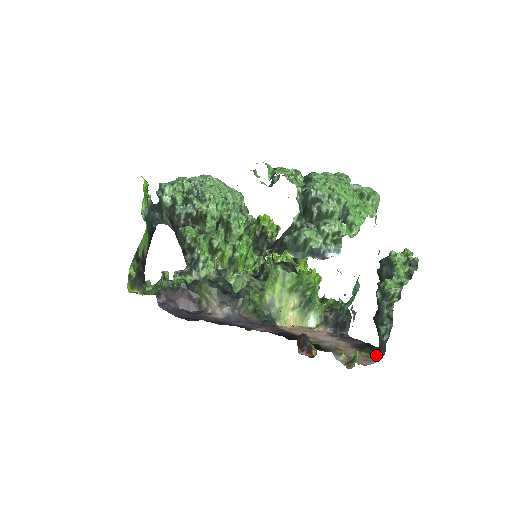
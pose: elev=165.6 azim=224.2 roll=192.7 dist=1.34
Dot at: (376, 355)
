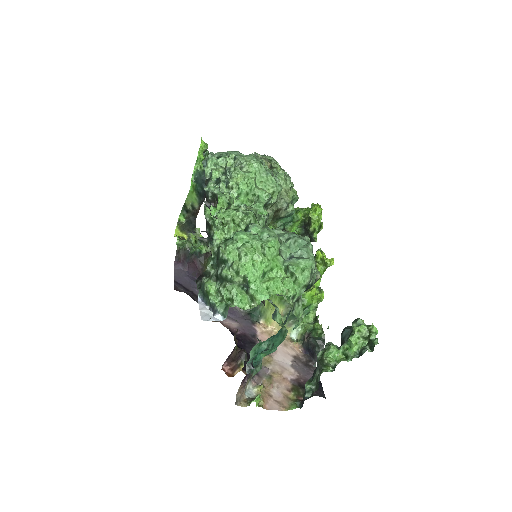
Dot at: (295, 404)
